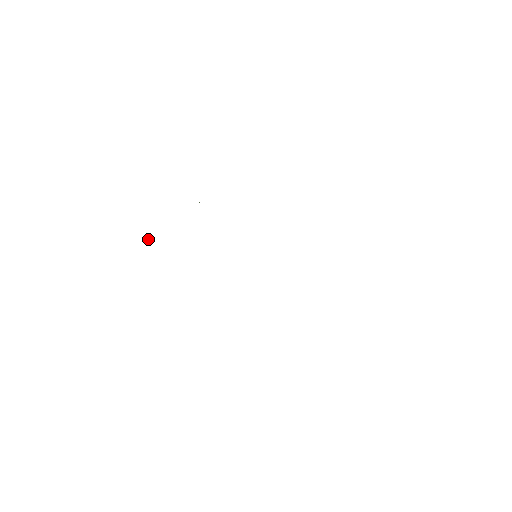
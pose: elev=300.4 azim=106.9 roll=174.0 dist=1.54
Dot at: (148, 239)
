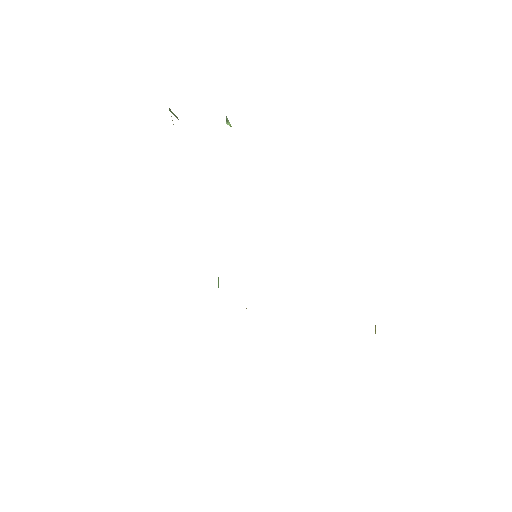
Dot at: occluded
